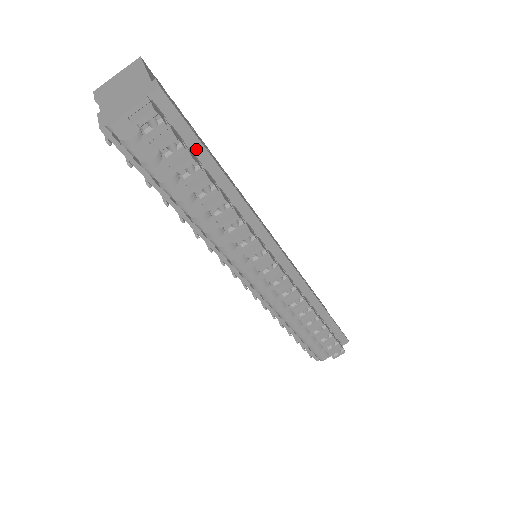
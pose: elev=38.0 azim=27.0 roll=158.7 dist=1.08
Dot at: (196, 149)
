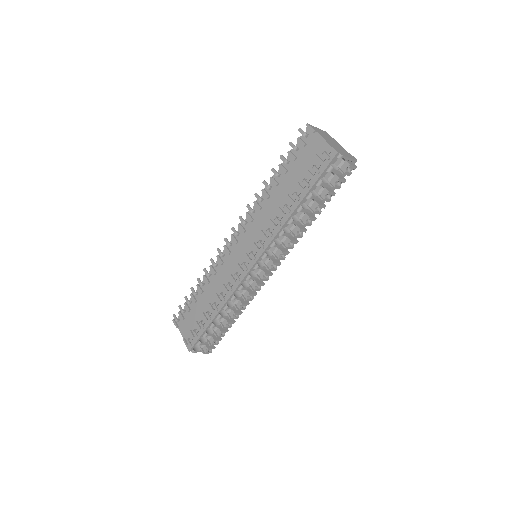
Dot at: occluded
